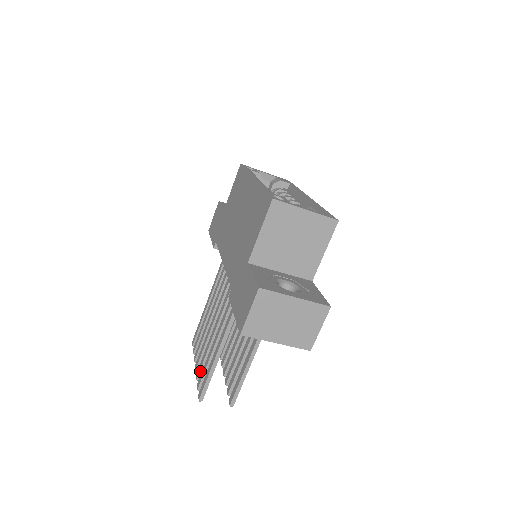
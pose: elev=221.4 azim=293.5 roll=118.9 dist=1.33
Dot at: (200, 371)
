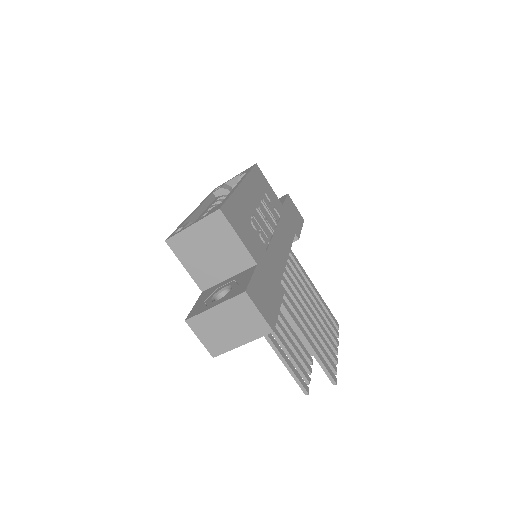
Dot at: (303, 367)
